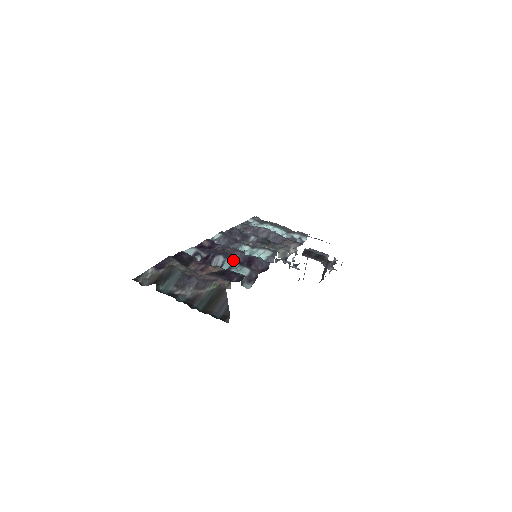
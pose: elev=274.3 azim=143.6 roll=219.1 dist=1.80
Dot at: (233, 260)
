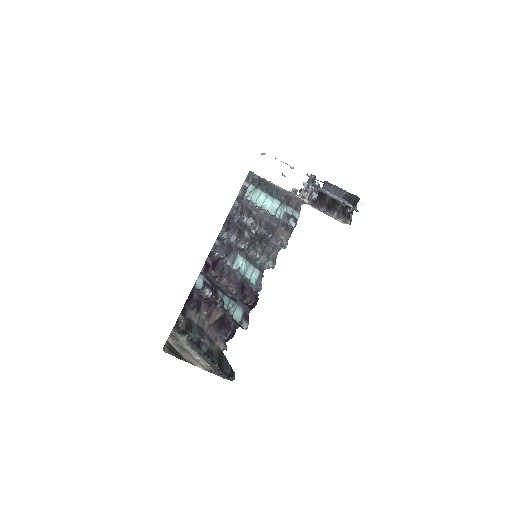
Dot at: (228, 297)
